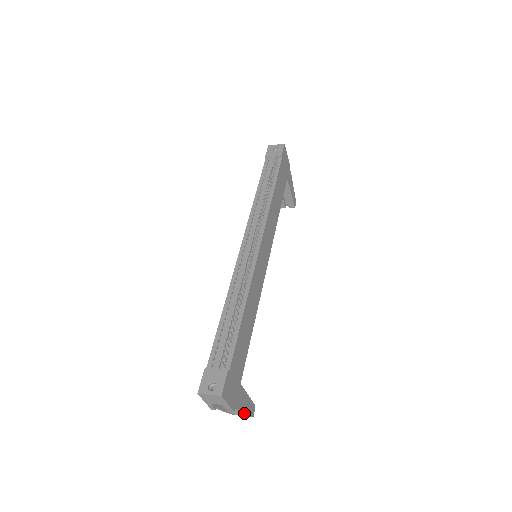
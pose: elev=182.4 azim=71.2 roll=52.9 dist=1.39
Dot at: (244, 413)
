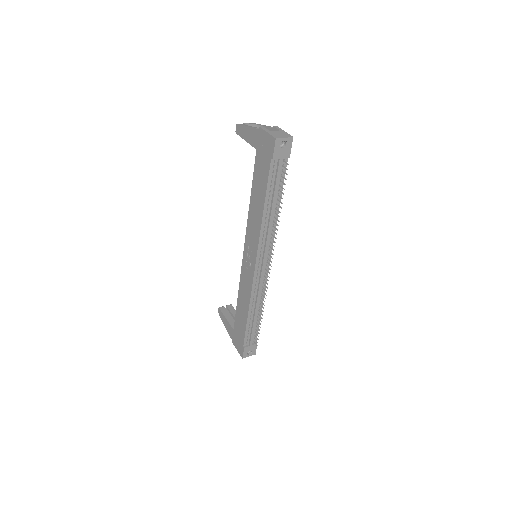
Dot at: occluded
